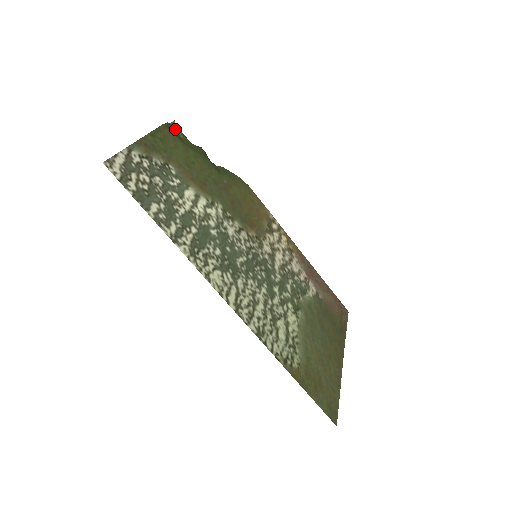
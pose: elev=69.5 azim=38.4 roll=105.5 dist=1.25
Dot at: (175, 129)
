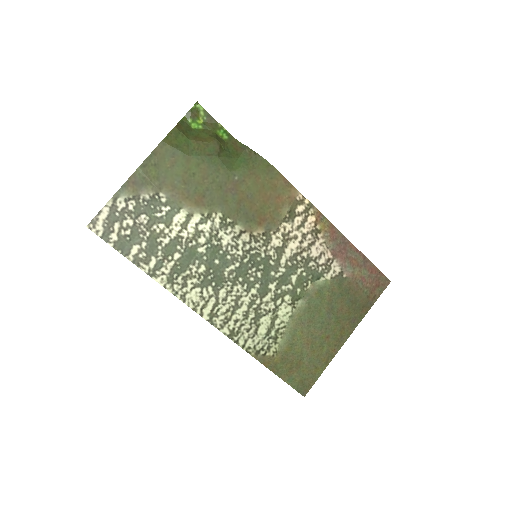
Dot at: (198, 112)
